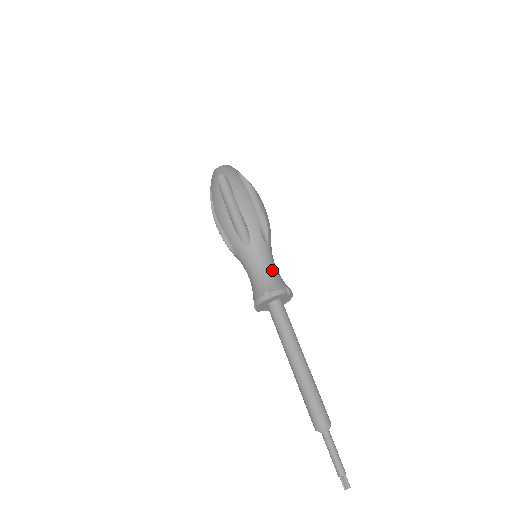
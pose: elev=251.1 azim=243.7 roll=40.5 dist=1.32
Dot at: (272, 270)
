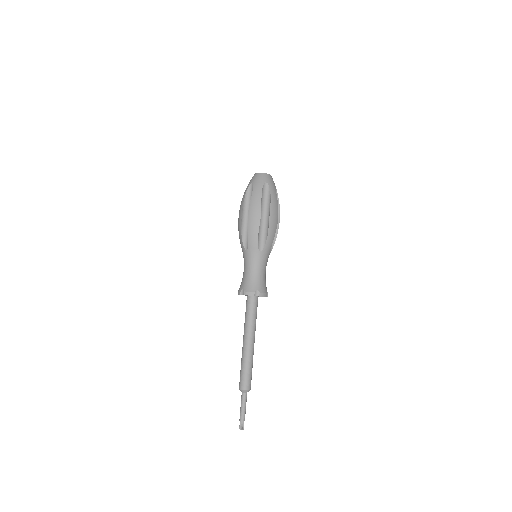
Dot at: (265, 275)
